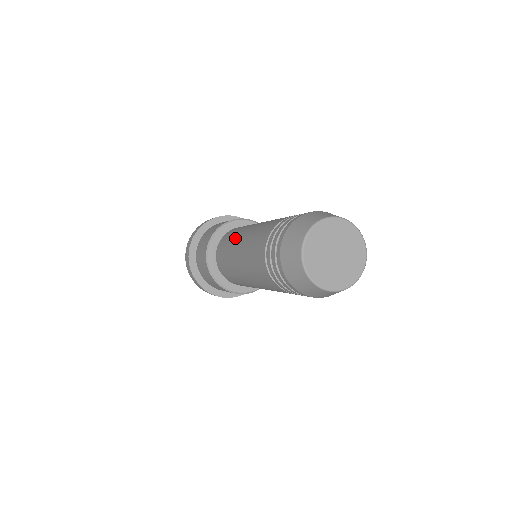
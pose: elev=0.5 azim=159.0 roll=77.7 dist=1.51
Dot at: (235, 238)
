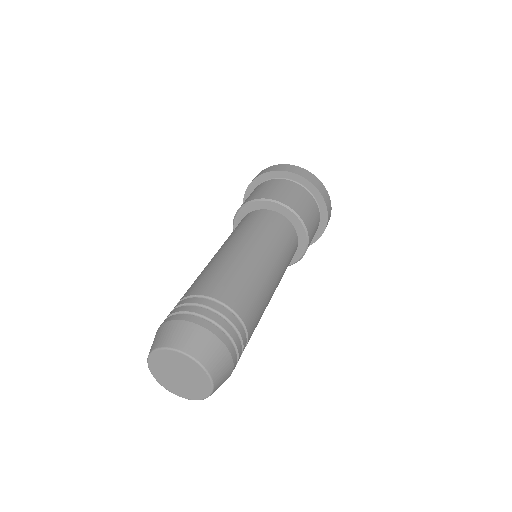
Dot at: occluded
